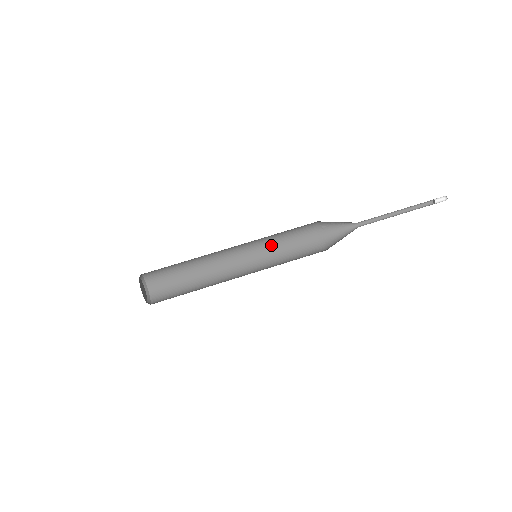
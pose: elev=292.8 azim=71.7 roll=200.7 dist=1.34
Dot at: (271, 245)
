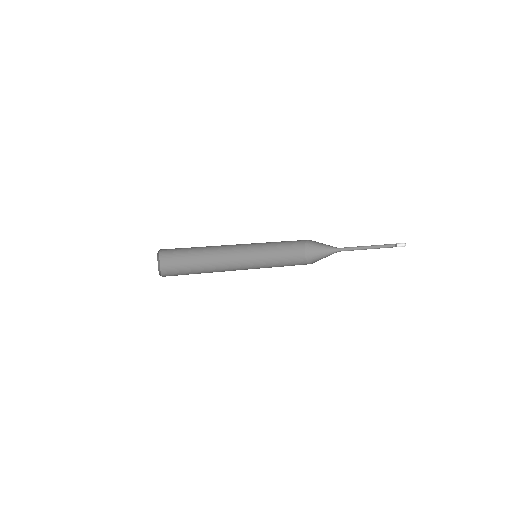
Dot at: (267, 250)
